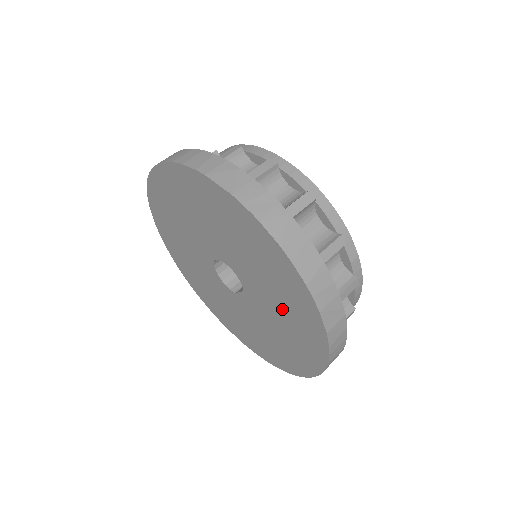
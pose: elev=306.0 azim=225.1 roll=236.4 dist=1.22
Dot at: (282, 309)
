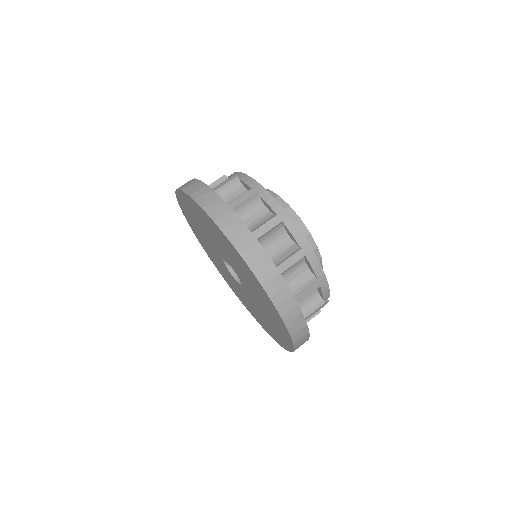
Dot at: (248, 280)
